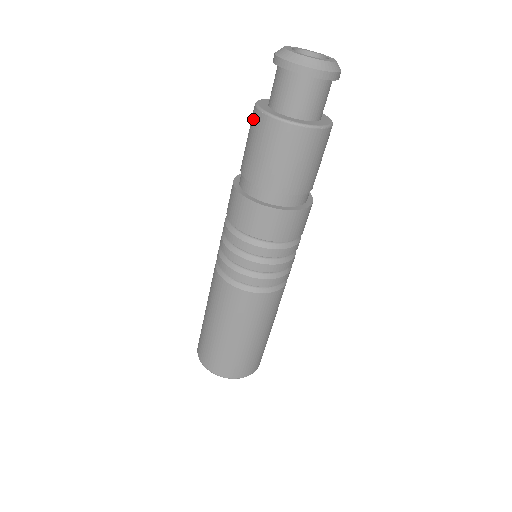
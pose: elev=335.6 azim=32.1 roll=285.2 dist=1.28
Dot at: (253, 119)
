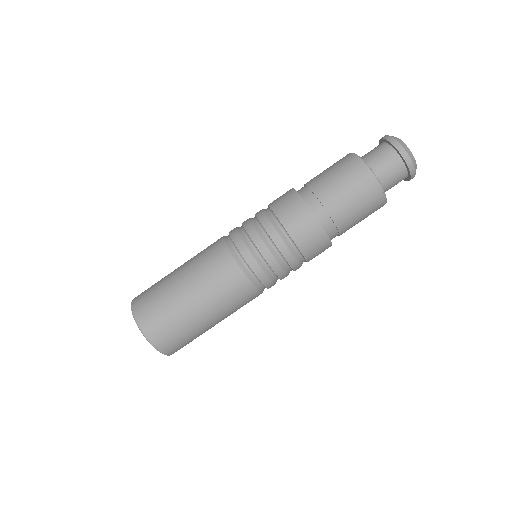
Dot at: (343, 158)
